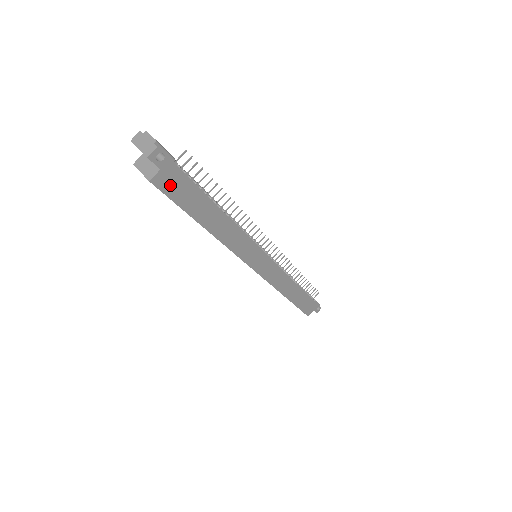
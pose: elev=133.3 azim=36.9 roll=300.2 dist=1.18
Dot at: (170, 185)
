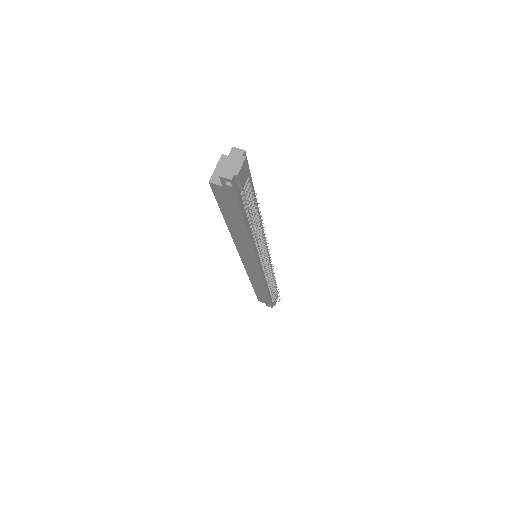
Dot at: (222, 195)
